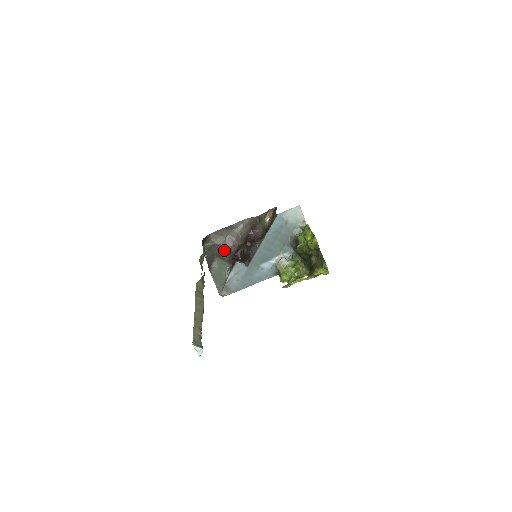
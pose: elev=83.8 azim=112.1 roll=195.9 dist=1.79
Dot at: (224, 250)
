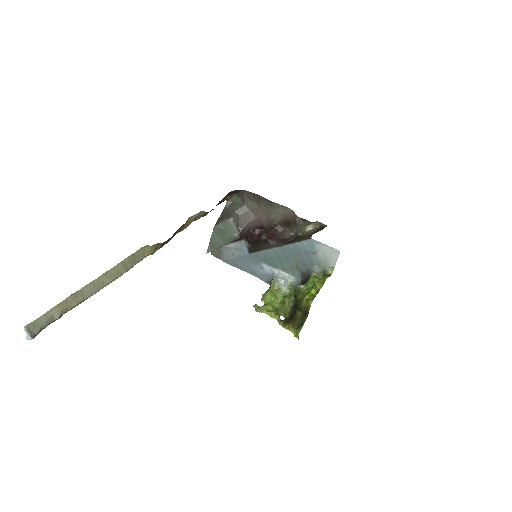
Dot at: (247, 217)
